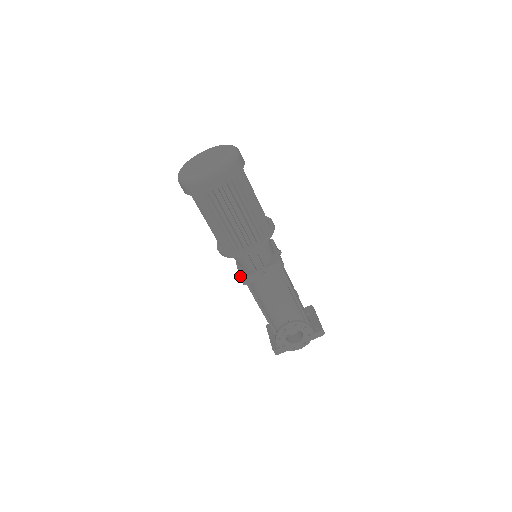
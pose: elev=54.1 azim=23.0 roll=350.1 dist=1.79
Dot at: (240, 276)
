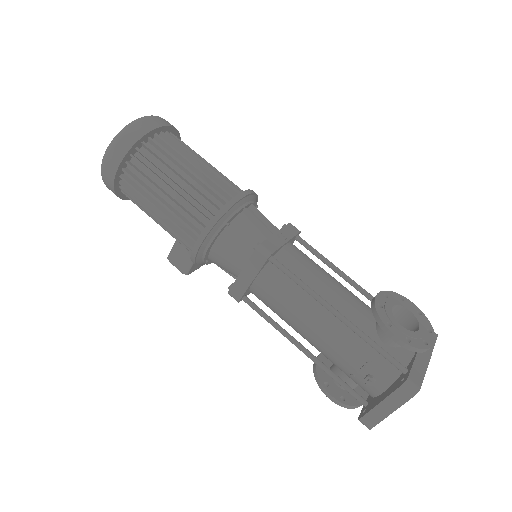
Dot at: (254, 250)
